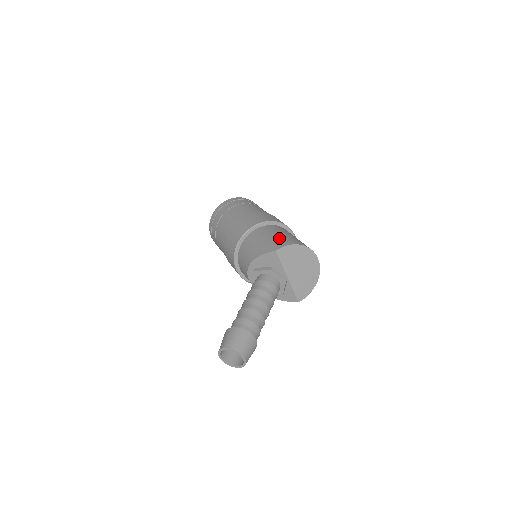
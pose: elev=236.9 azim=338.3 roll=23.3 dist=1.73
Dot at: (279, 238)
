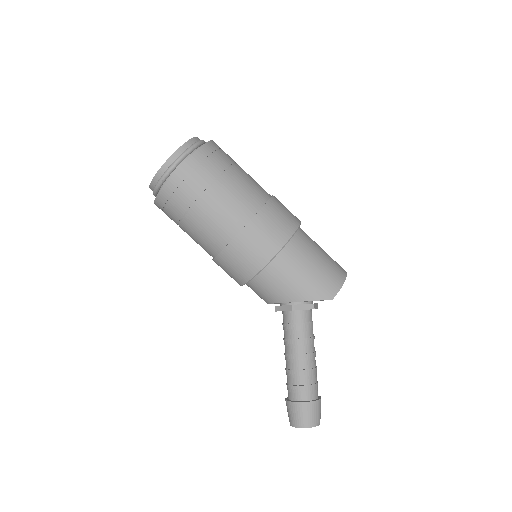
Dot at: (324, 272)
